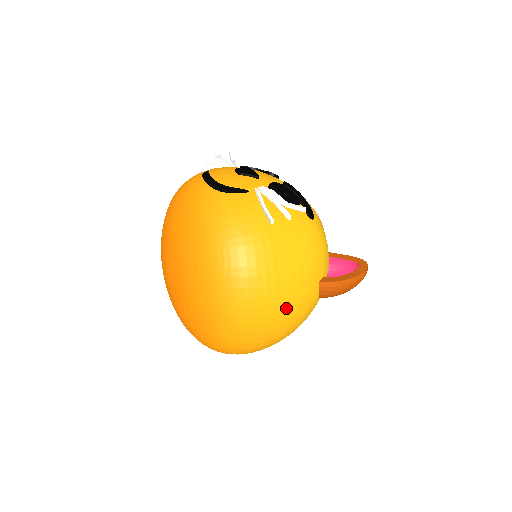
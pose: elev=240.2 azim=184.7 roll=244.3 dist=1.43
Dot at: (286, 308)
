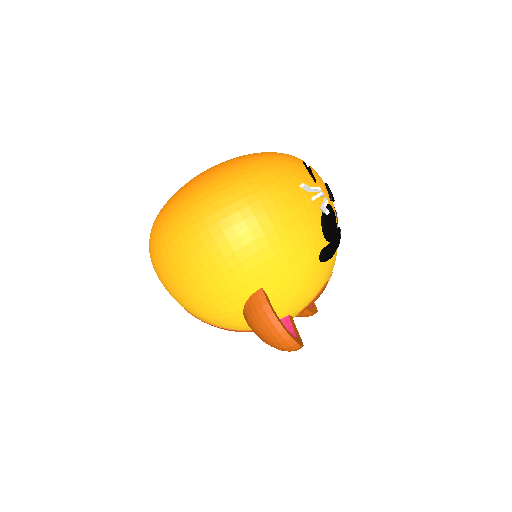
Dot at: (223, 249)
